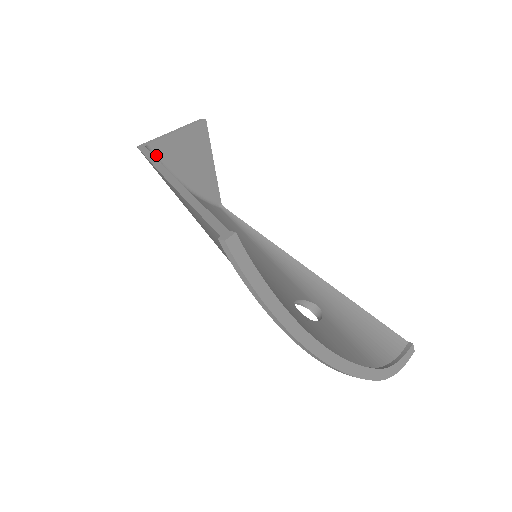
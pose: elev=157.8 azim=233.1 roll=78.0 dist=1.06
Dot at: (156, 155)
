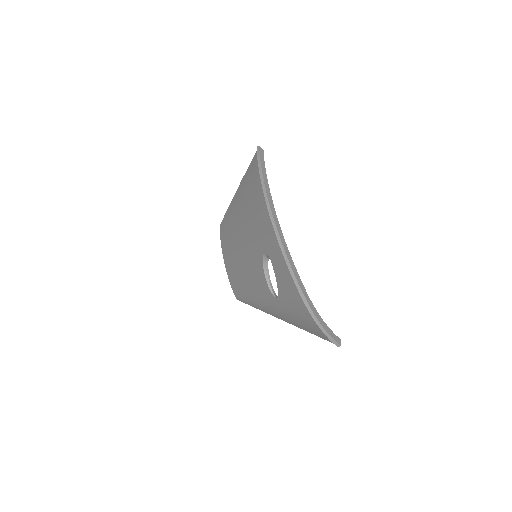
Dot at: occluded
